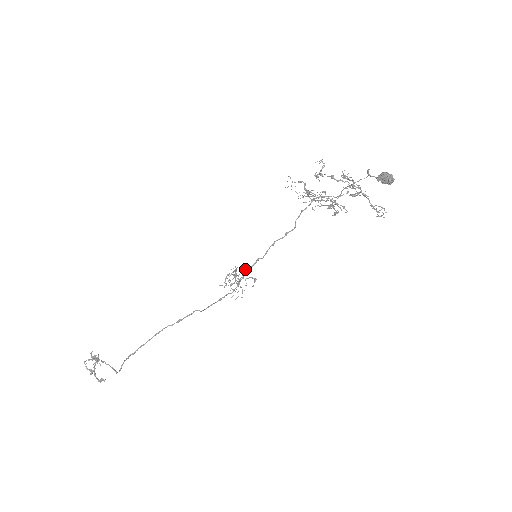
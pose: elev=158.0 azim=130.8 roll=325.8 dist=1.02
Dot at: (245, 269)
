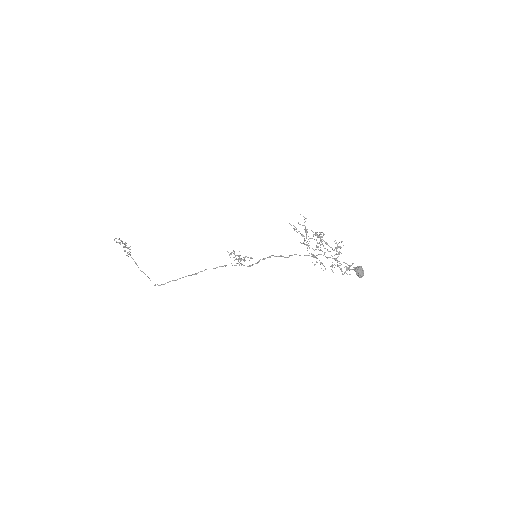
Dot at: (246, 256)
